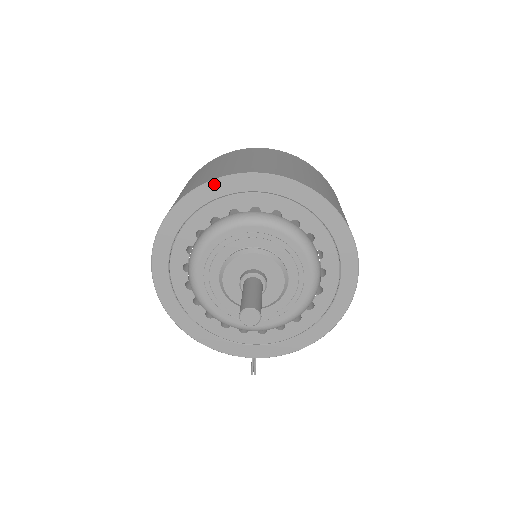
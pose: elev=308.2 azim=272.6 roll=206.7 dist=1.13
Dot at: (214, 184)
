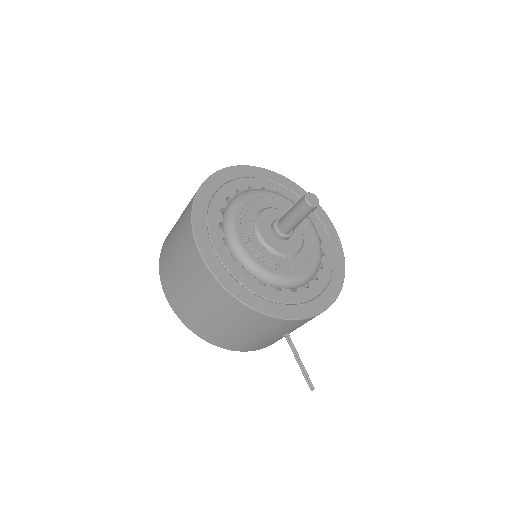
Dot at: (217, 175)
